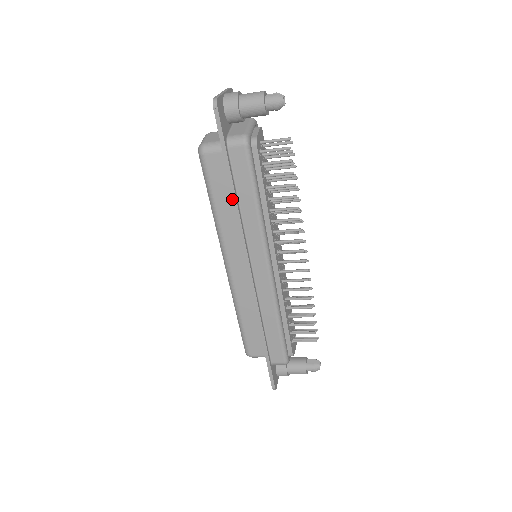
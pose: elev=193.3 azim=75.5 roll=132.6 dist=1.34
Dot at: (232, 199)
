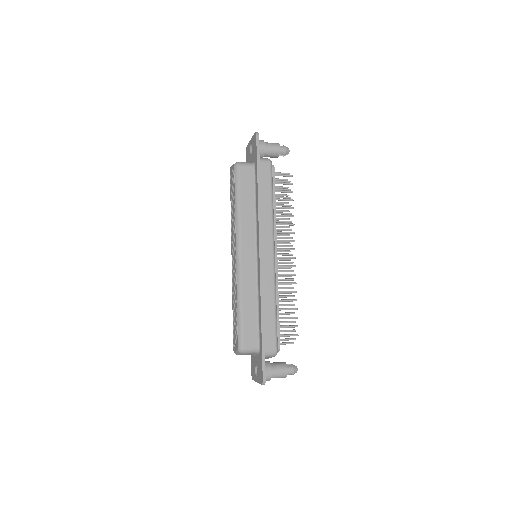
Dot at: (258, 195)
